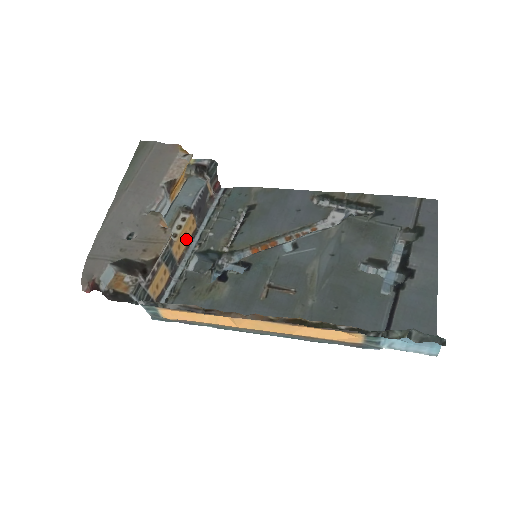
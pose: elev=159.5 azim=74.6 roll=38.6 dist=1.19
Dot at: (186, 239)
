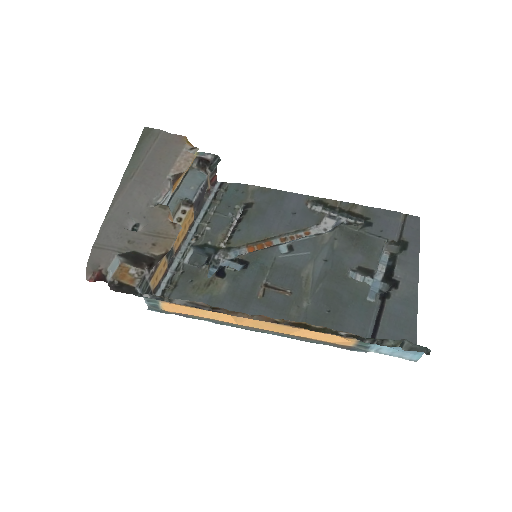
Dot at: (184, 232)
